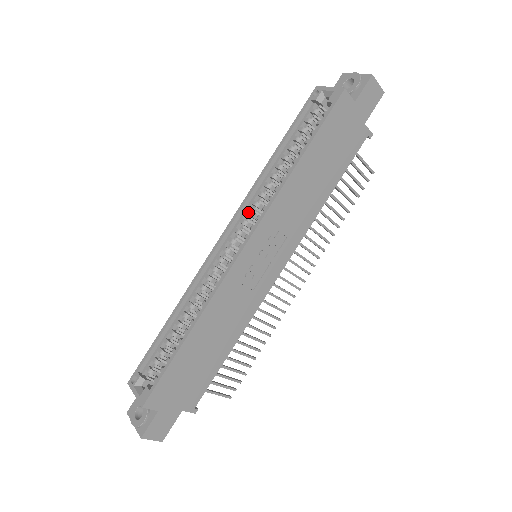
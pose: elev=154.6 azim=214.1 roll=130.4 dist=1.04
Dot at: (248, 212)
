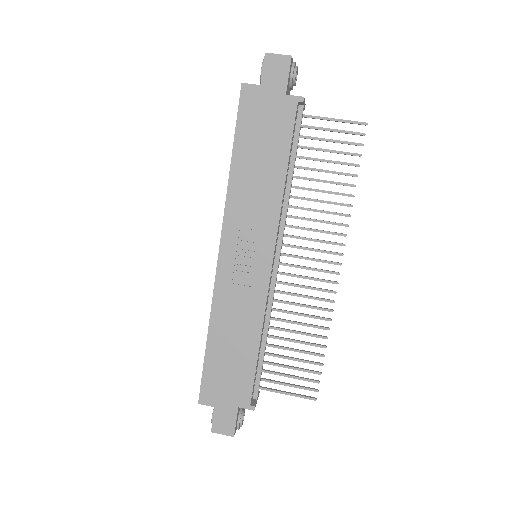
Dot at: occluded
